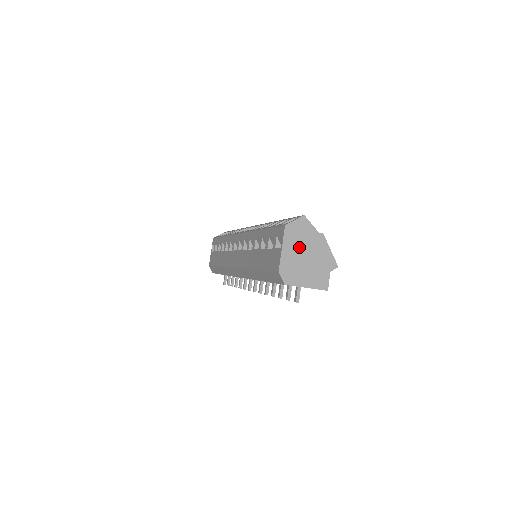
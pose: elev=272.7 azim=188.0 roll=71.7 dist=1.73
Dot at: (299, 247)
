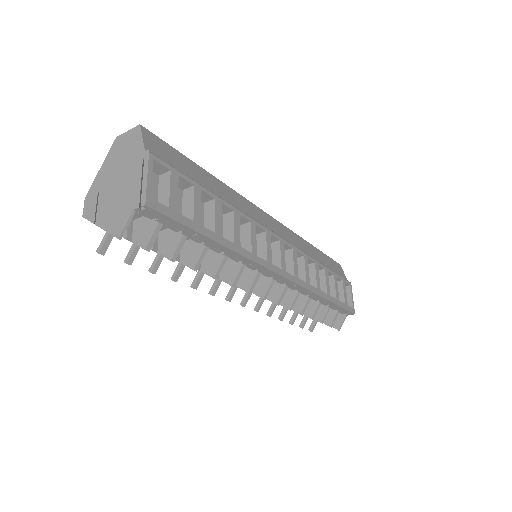
Dot at: (117, 168)
